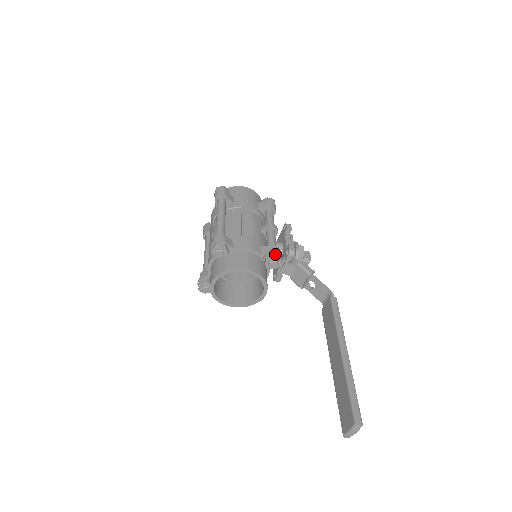
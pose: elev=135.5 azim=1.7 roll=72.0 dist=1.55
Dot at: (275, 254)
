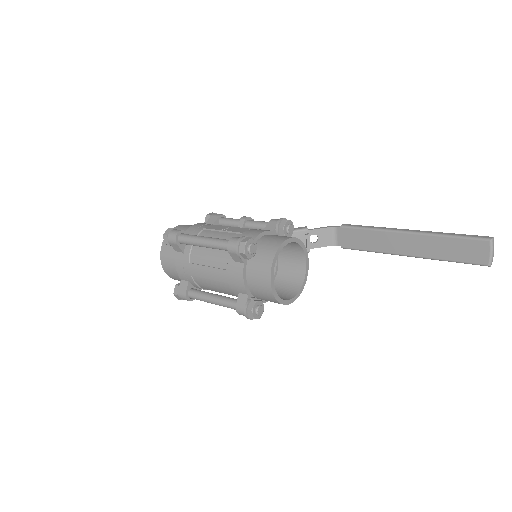
Dot at: (283, 220)
